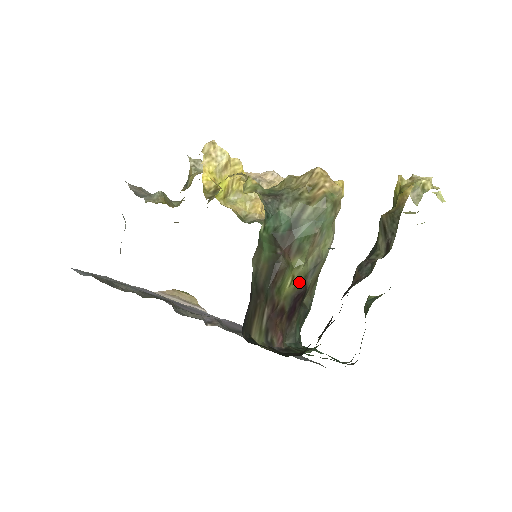
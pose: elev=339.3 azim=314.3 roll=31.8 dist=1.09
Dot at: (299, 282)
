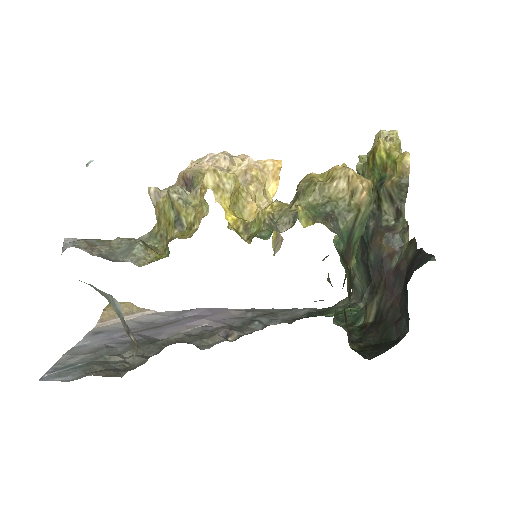
Dot at: (345, 275)
